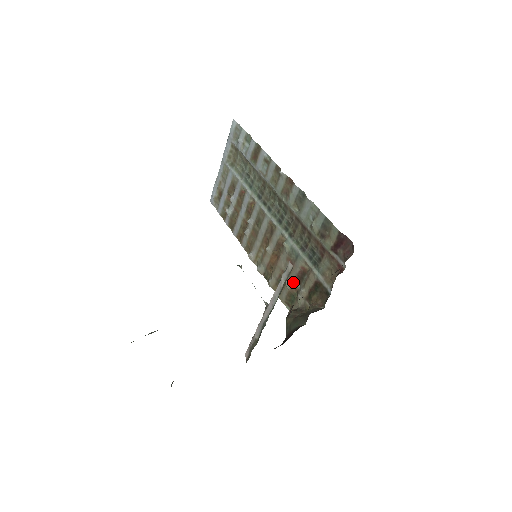
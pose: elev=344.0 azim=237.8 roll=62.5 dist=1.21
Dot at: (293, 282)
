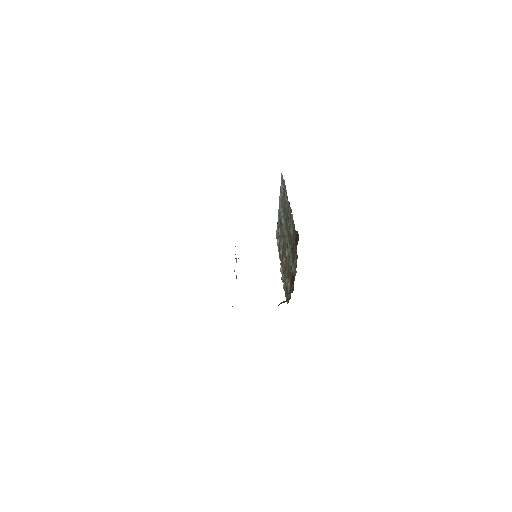
Dot at: (288, 280)
